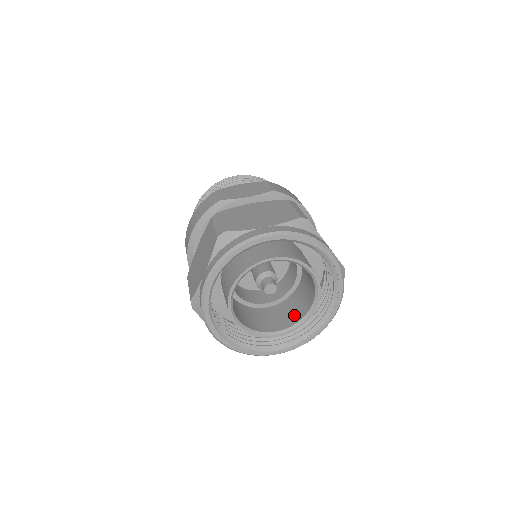
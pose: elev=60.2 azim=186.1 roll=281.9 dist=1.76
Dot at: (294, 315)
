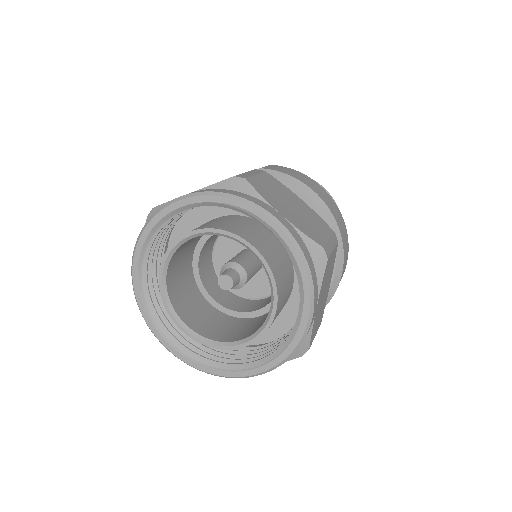
Dot at: (264, 321)
